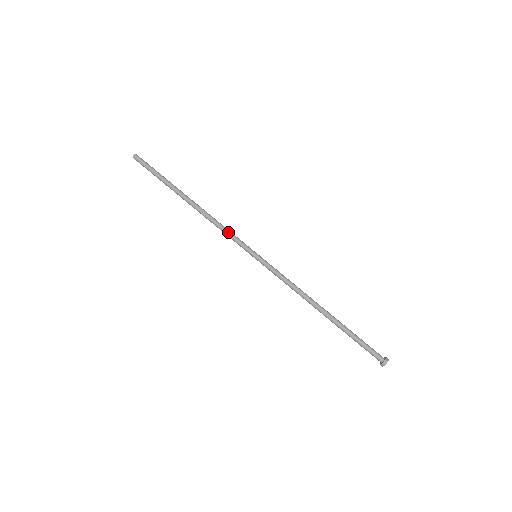
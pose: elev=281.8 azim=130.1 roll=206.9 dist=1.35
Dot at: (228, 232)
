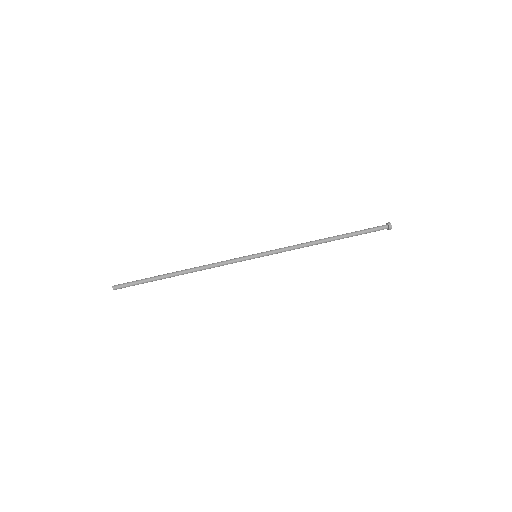
Dot at: (225, 264)
